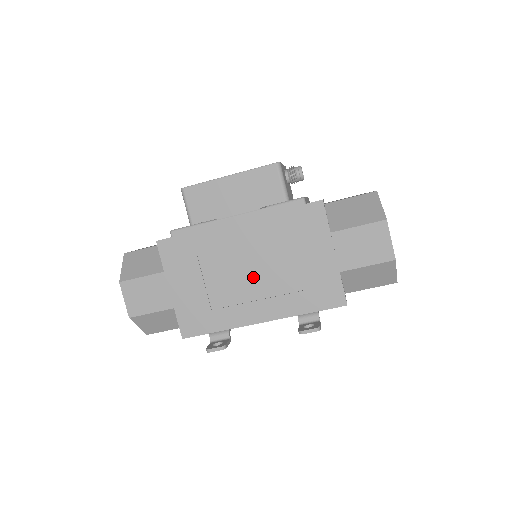
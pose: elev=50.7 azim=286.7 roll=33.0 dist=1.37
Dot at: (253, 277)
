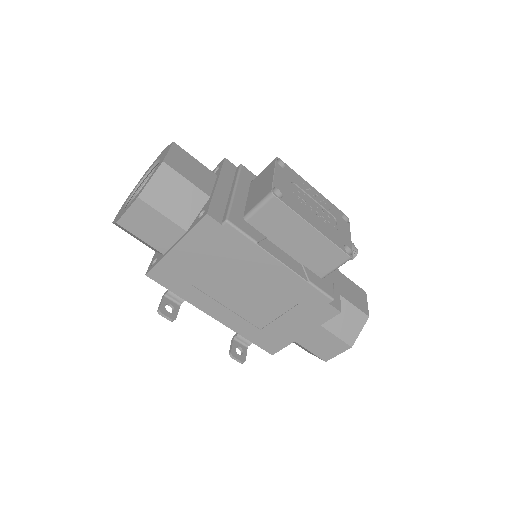
Dot at: (242, 297)
